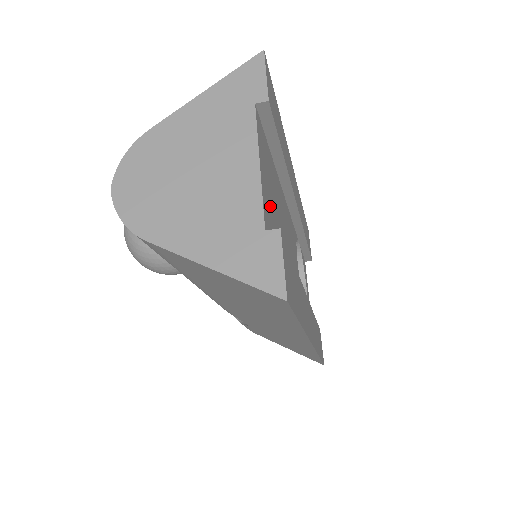
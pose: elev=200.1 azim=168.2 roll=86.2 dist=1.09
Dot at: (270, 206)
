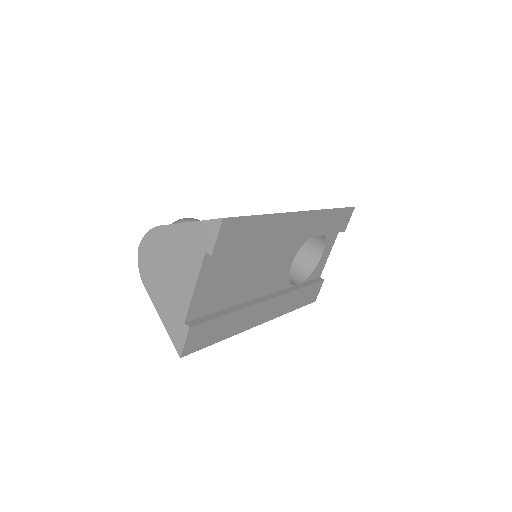
Dot at: (210, 294)
